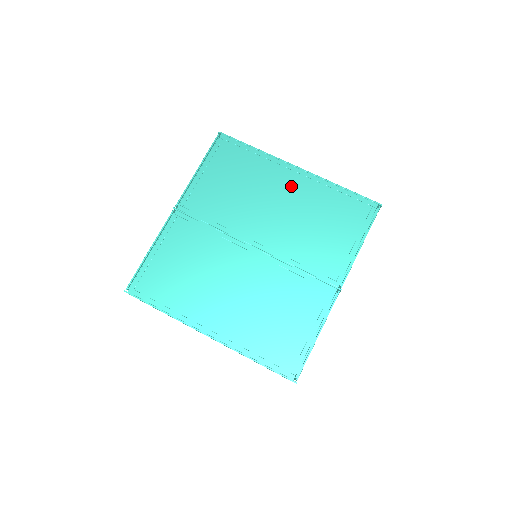
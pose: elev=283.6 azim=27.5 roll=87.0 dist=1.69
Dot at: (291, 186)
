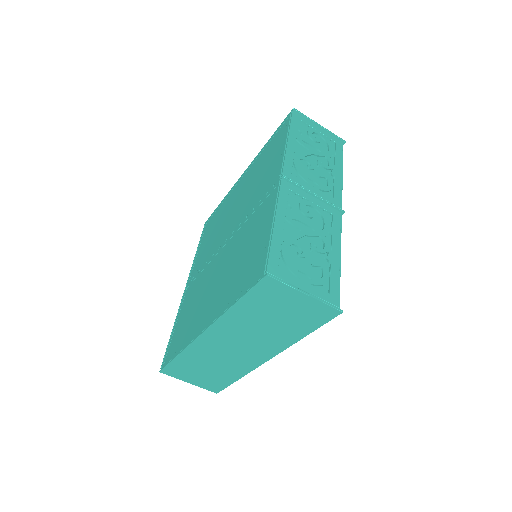
Dot at: (241, 186)
